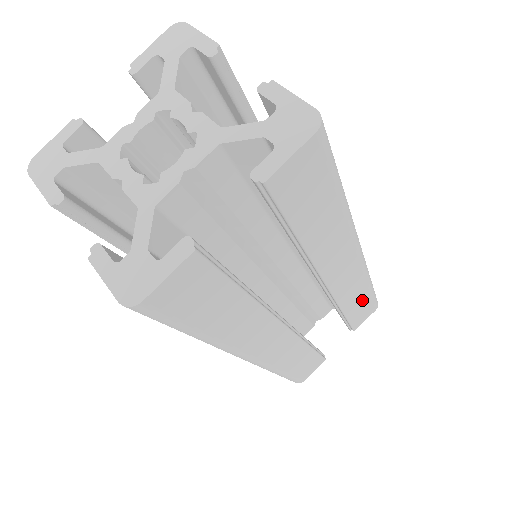
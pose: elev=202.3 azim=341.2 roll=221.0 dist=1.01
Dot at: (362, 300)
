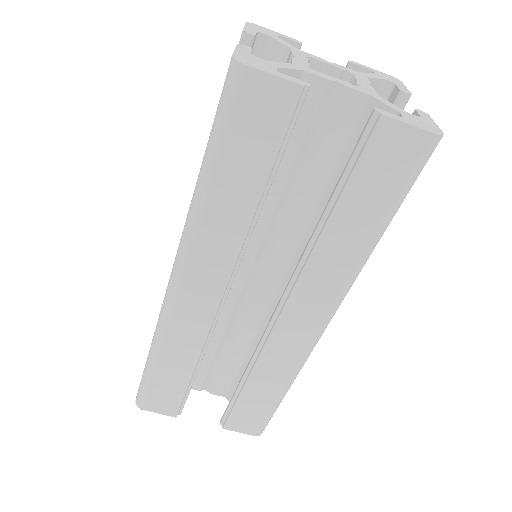
Dot at: occluded
